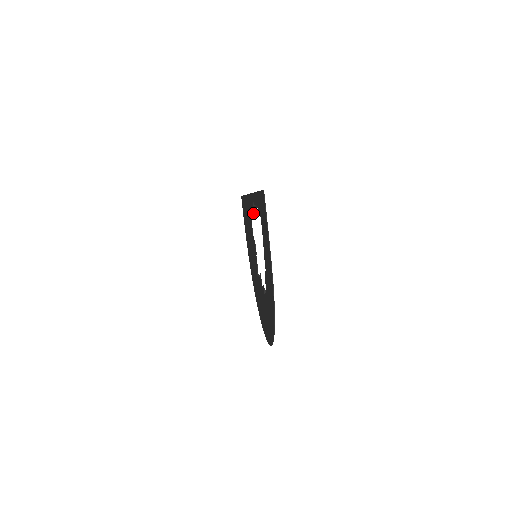
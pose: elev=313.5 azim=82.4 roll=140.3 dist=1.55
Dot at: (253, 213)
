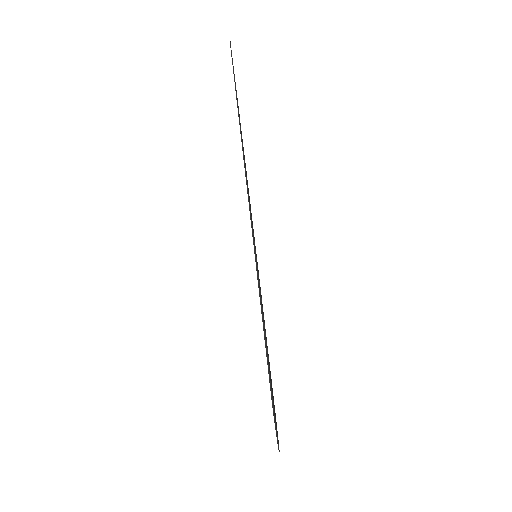
Dot at: occluded
